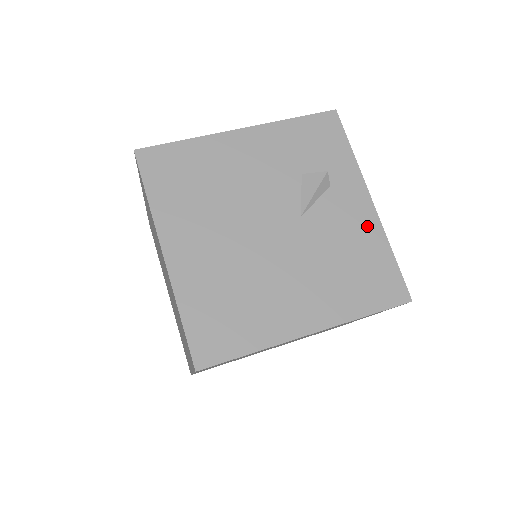
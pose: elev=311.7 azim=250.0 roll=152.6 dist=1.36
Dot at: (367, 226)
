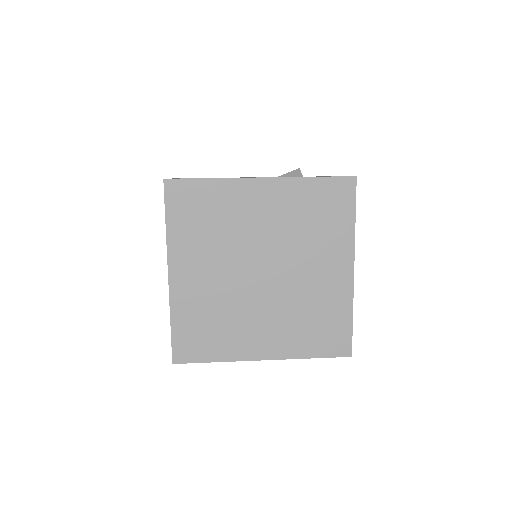
Dot at: occluded
